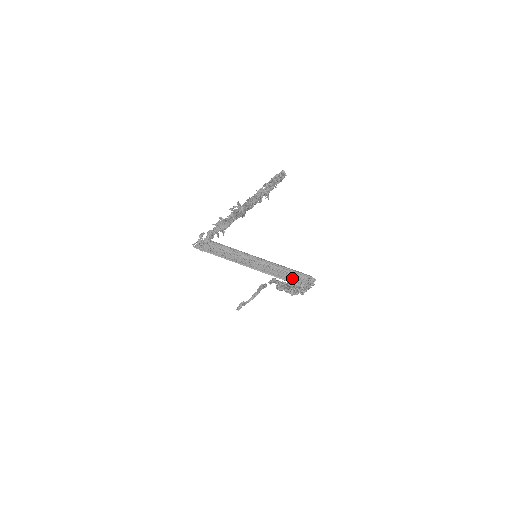
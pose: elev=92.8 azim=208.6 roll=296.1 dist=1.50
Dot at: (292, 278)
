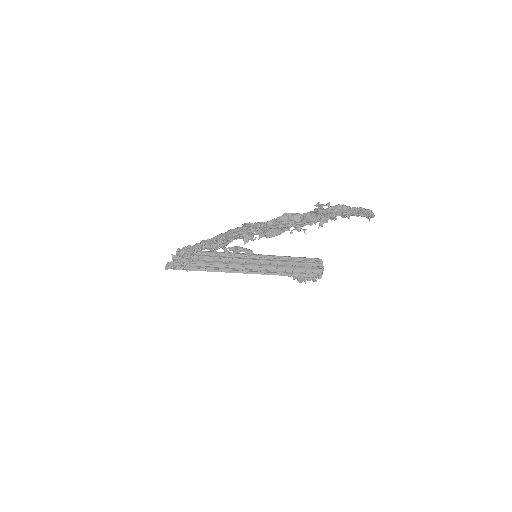
Dot at: (306, 271)
